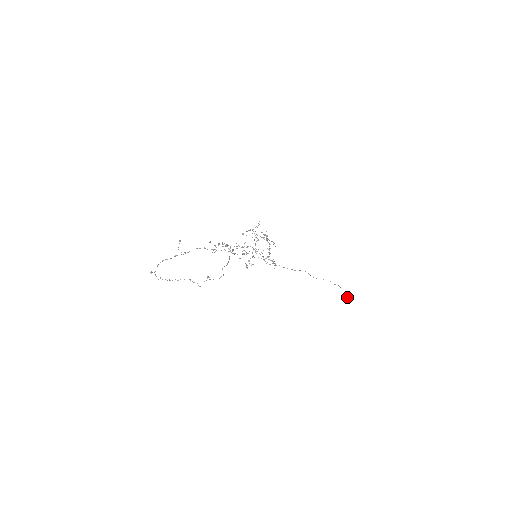
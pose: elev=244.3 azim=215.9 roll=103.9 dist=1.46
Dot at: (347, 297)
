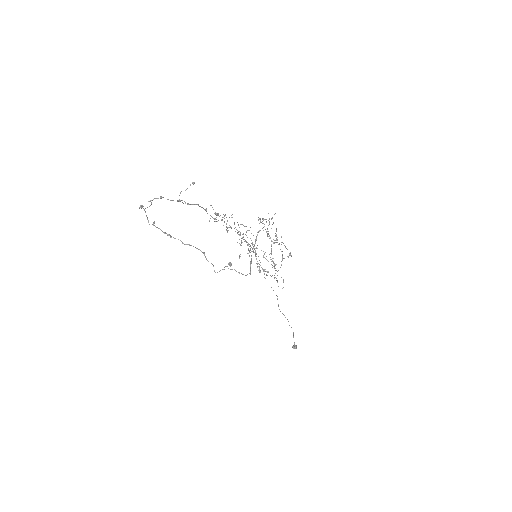
Dot at: (294, 347)
